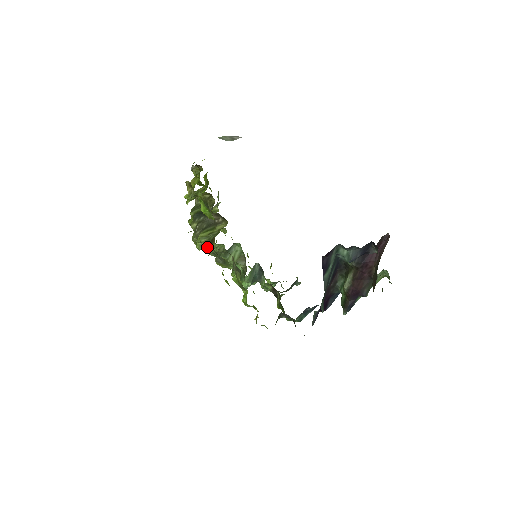
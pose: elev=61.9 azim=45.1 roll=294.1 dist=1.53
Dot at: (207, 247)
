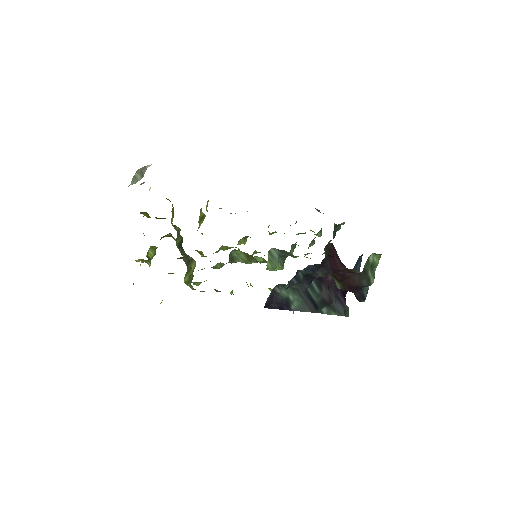
Dot at: occluded
